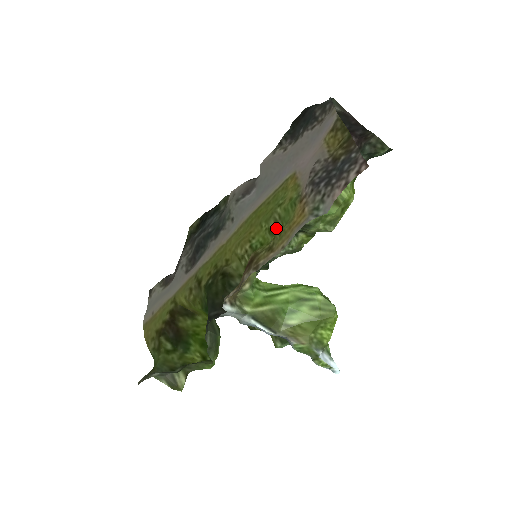
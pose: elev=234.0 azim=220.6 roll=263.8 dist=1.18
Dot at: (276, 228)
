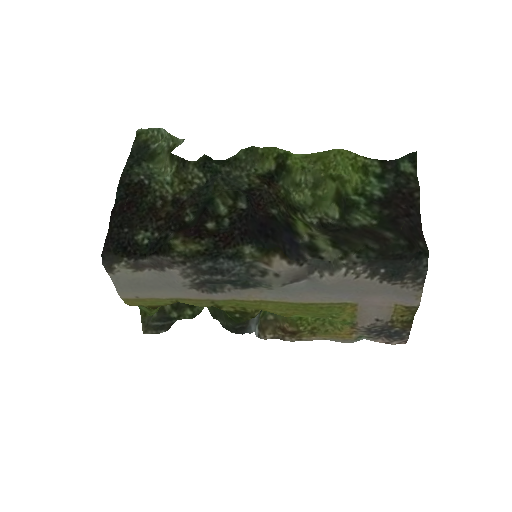
Dot at: (319, 318)
